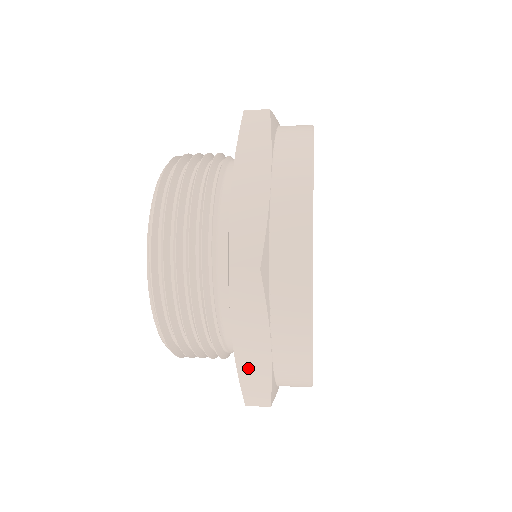
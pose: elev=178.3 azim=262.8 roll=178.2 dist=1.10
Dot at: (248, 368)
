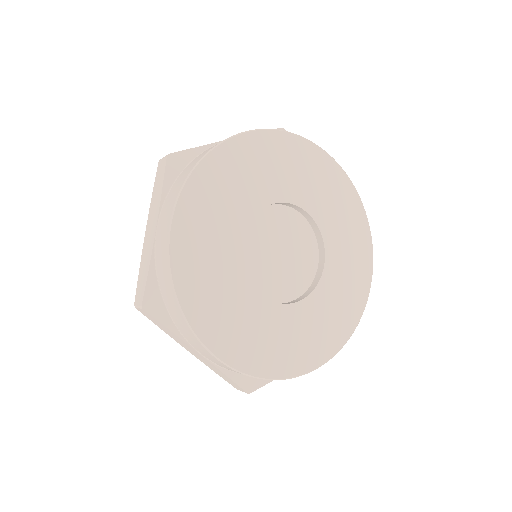
Dot at: (209, 366)
